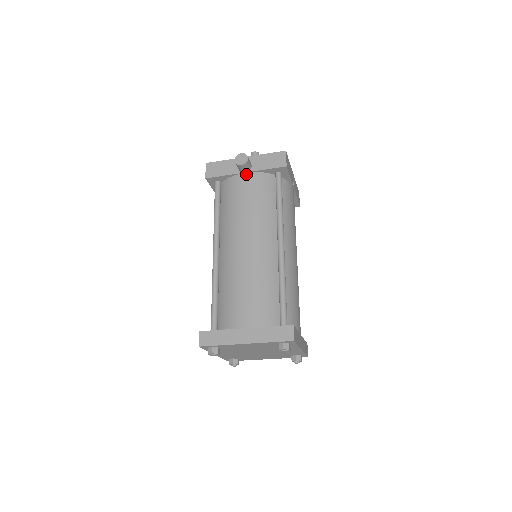
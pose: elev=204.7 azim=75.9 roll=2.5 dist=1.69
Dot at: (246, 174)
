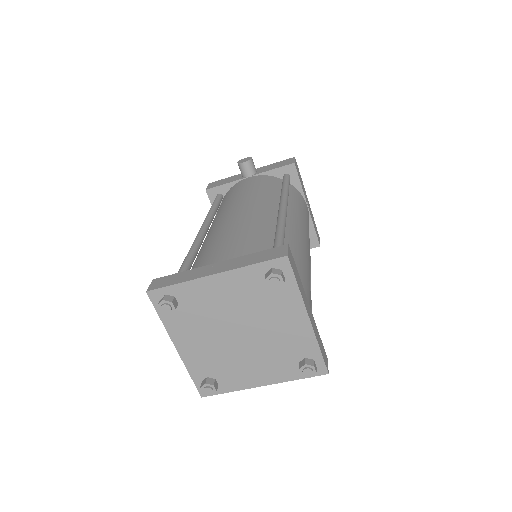
Dot at: (250, 177)
